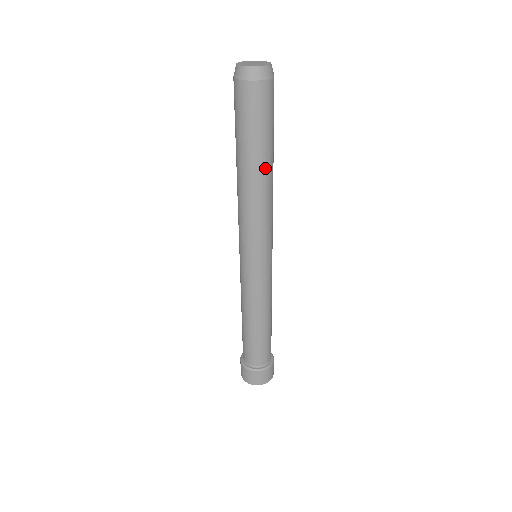
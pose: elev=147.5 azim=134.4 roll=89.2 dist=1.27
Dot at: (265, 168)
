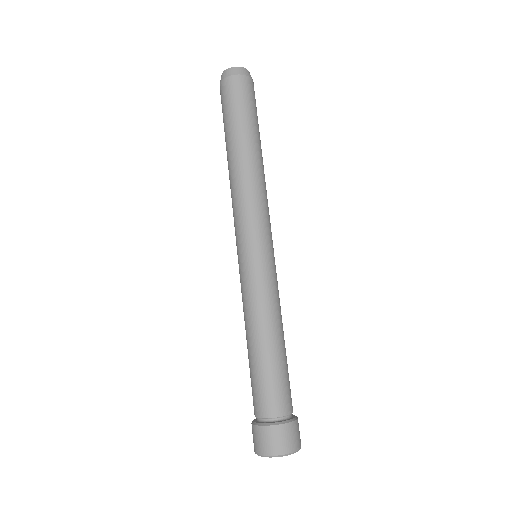
Dot at: (261, 152)
